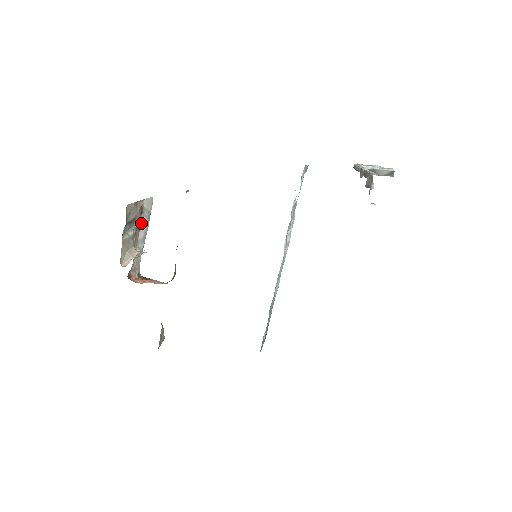
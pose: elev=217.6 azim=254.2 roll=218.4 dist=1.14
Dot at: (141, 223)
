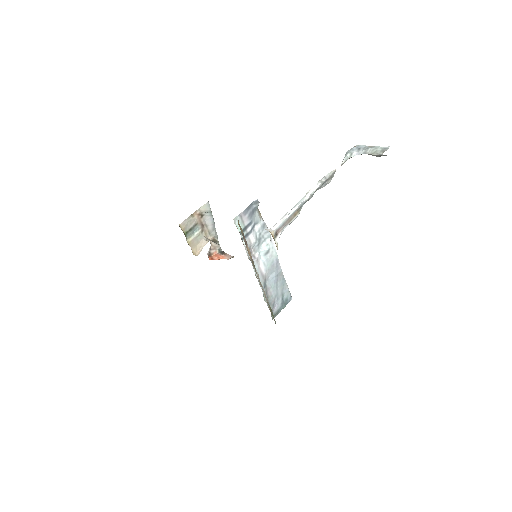
Dot at: (206, 221)
